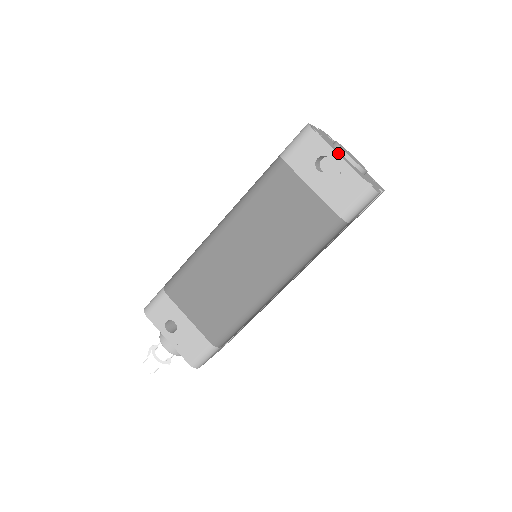
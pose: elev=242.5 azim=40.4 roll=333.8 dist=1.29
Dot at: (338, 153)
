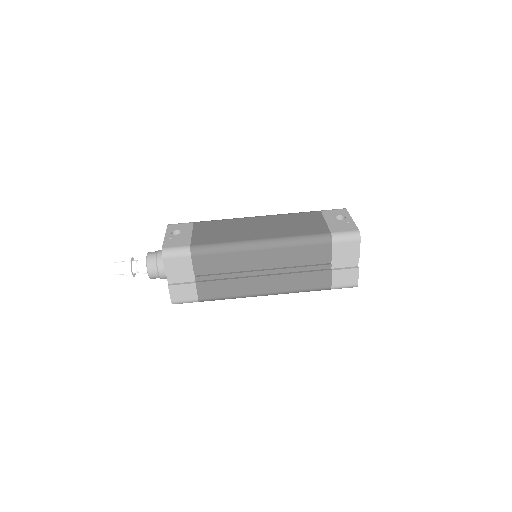
Dot at: occluded
